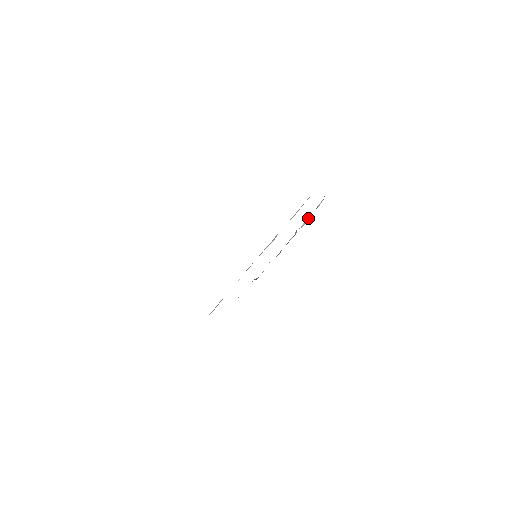
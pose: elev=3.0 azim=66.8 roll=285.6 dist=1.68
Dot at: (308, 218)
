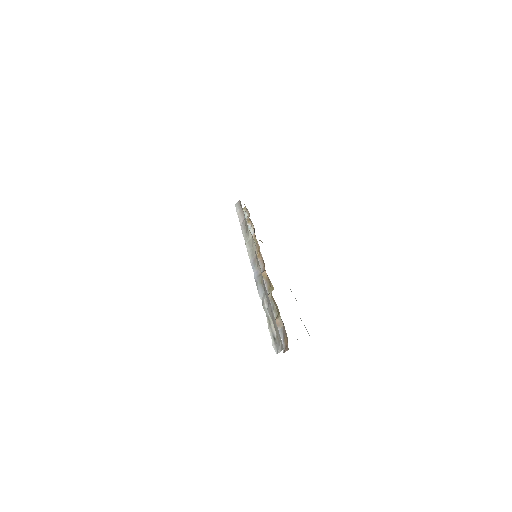
Dot at: occluded
